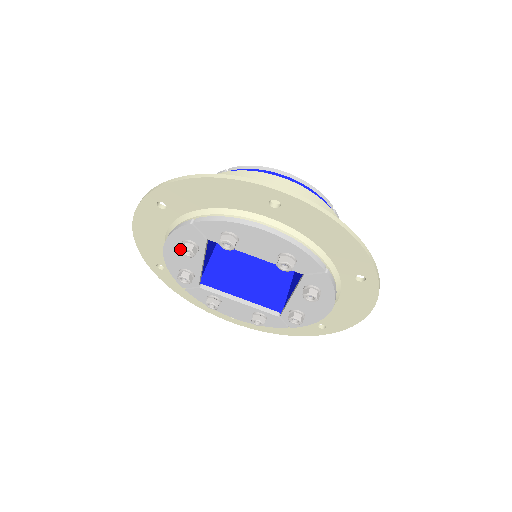
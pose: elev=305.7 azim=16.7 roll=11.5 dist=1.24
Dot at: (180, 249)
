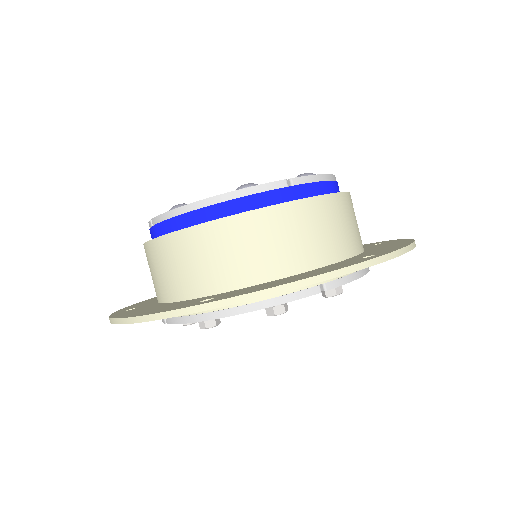
Dot at: (183, 325)
